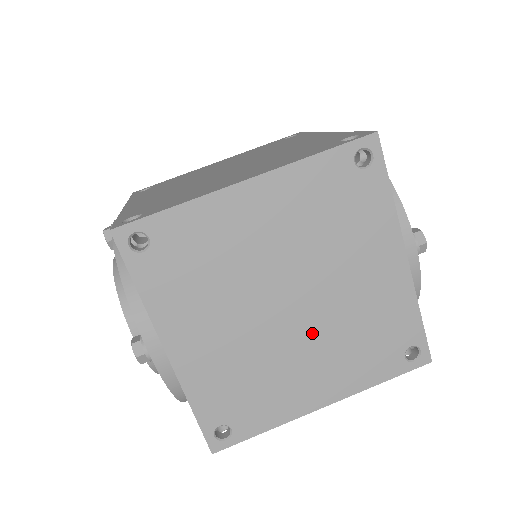
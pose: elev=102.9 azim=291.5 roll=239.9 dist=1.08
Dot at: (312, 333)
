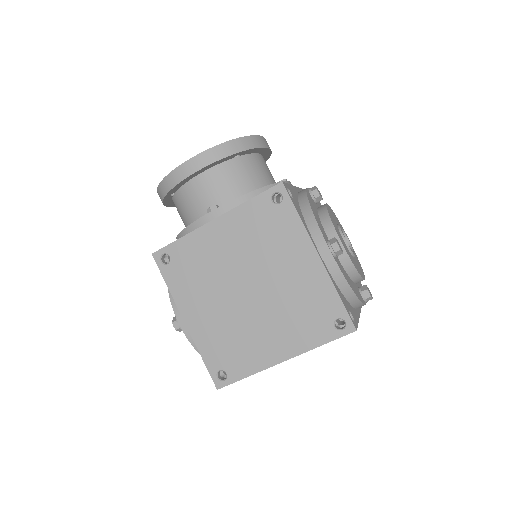
Dot at: occluded
